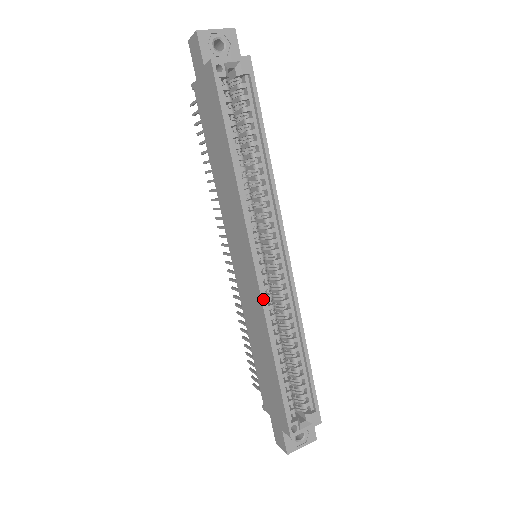
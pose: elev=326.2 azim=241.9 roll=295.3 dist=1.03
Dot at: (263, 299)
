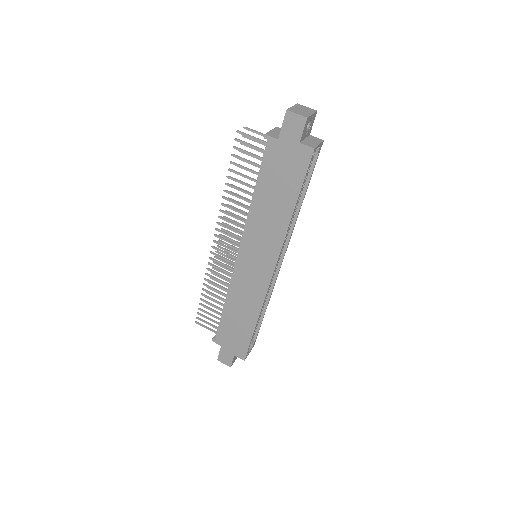
Dot at: occluded
